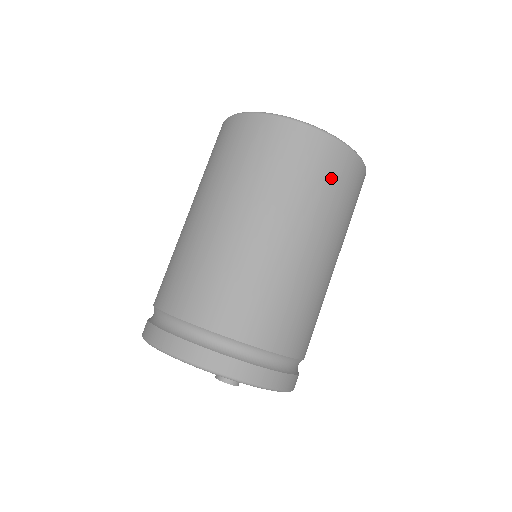
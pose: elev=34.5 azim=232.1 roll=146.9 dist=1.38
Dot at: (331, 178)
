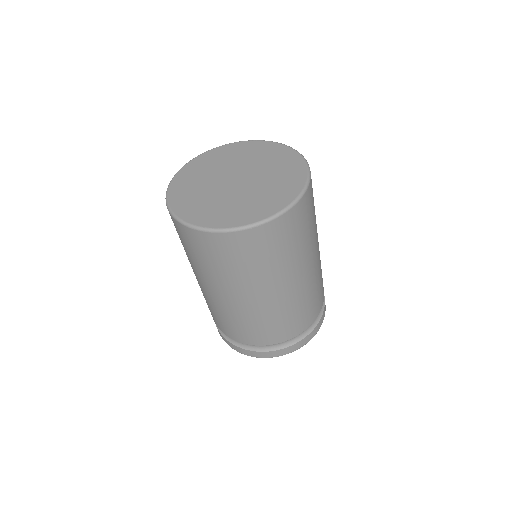
Dot at: (239, 257)
